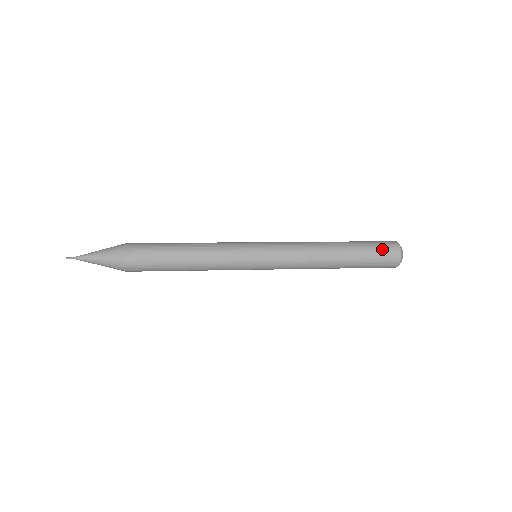
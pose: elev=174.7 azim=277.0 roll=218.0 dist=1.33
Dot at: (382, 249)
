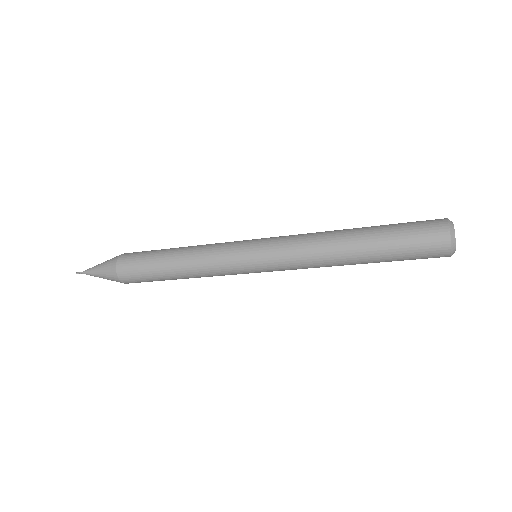
Dot at: (420, 237)
